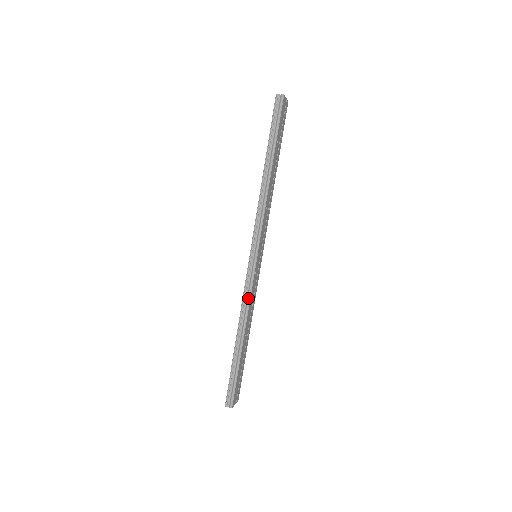
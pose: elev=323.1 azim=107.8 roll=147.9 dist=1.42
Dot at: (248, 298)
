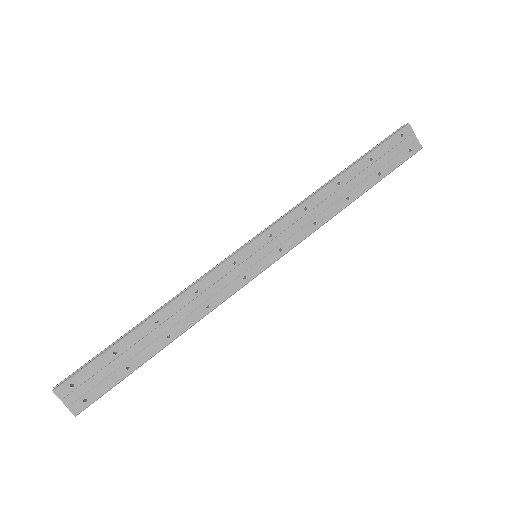
Dot at: (200, 279)
